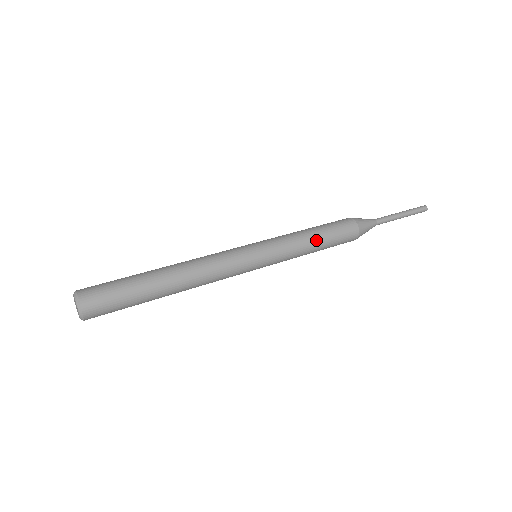
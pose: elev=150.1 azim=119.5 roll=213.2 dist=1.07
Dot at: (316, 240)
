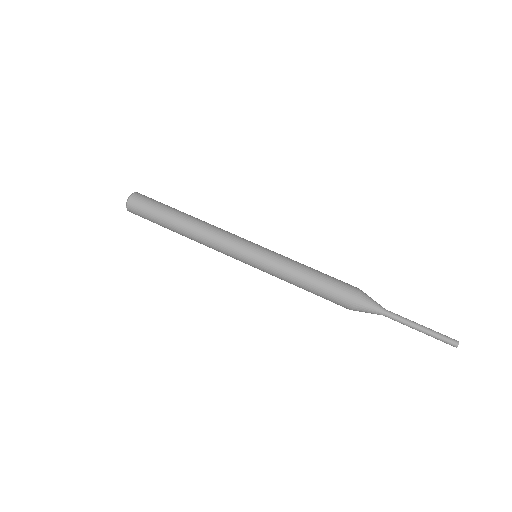
Dot at: (303, 287)
